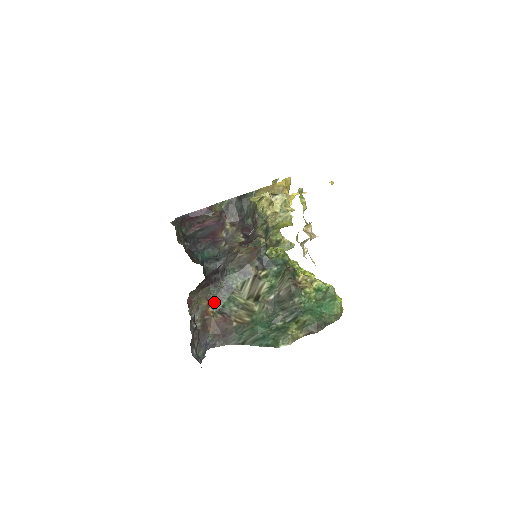
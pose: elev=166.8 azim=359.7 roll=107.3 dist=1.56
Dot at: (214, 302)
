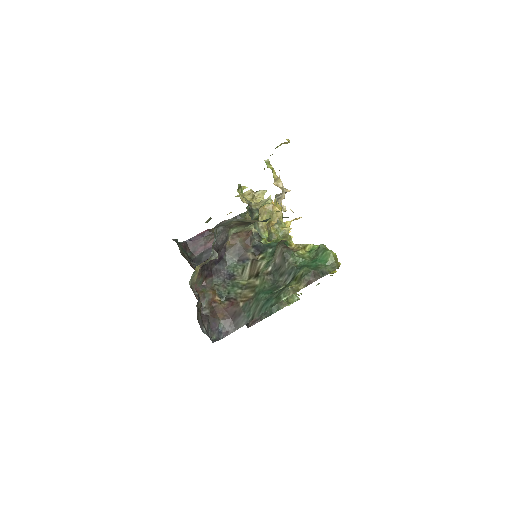
Dot at: (219, 291)
